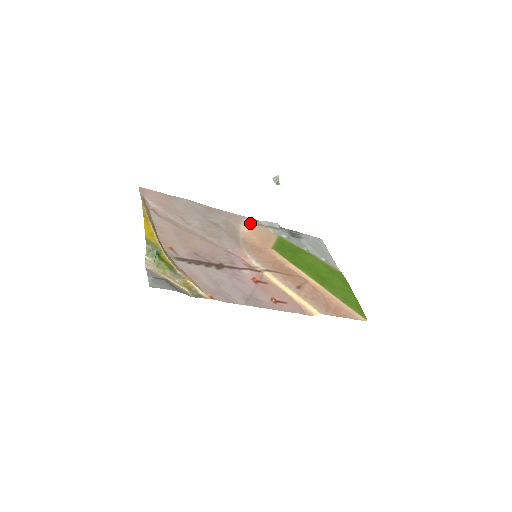
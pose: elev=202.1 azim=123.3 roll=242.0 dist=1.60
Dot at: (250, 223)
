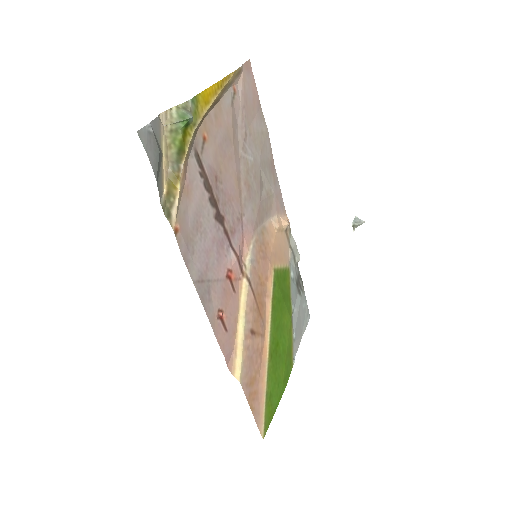
Dot at: (285, 225)
